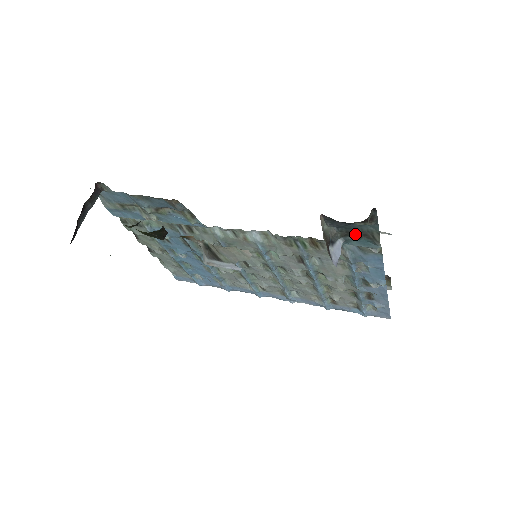
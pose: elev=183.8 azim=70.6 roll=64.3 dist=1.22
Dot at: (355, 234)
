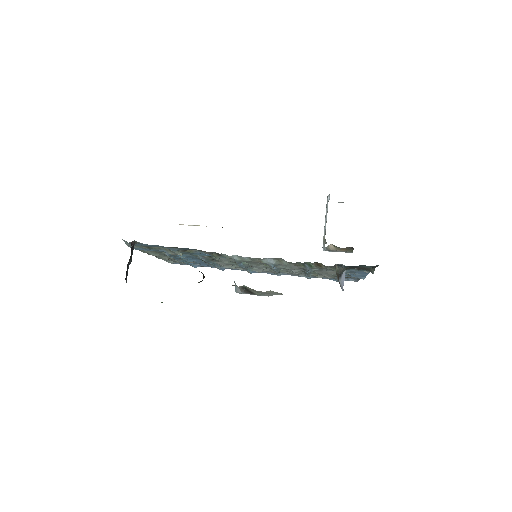
Dot at: (356, 268)
